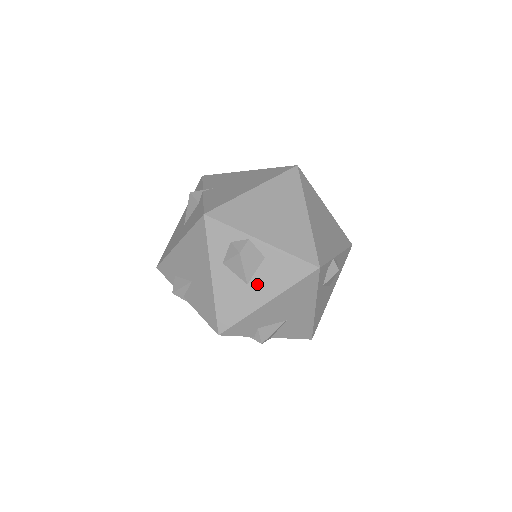
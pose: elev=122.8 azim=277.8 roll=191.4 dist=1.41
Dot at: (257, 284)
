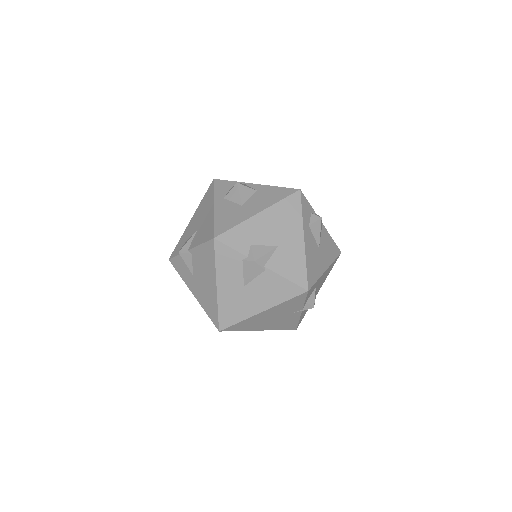
Dot at: (250, 204)
